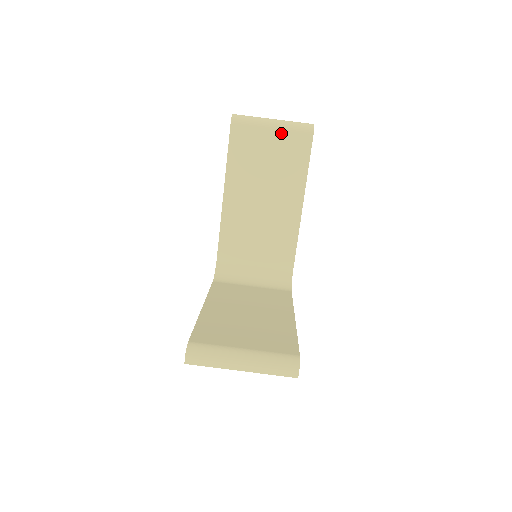
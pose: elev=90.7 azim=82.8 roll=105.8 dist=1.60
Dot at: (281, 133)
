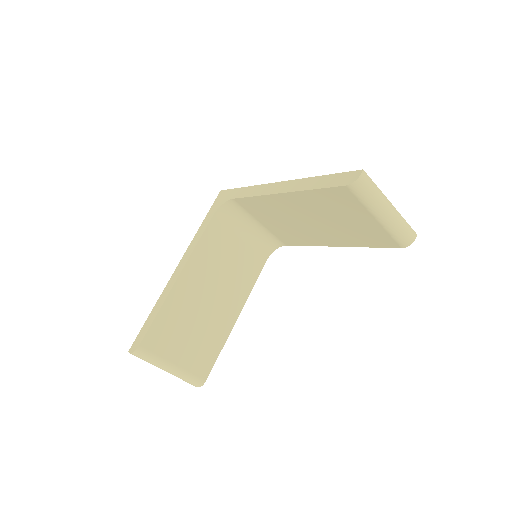
Dot at: (378, 226)
